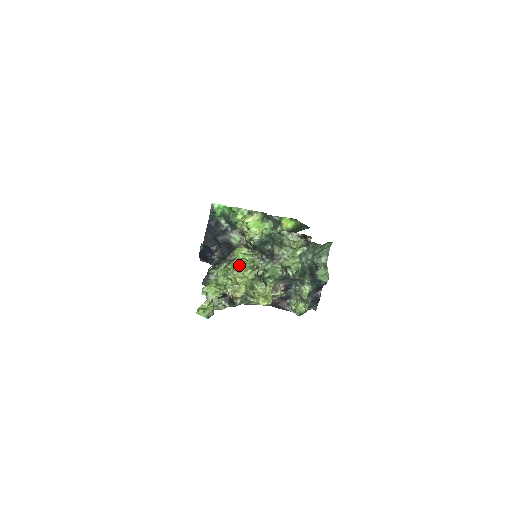
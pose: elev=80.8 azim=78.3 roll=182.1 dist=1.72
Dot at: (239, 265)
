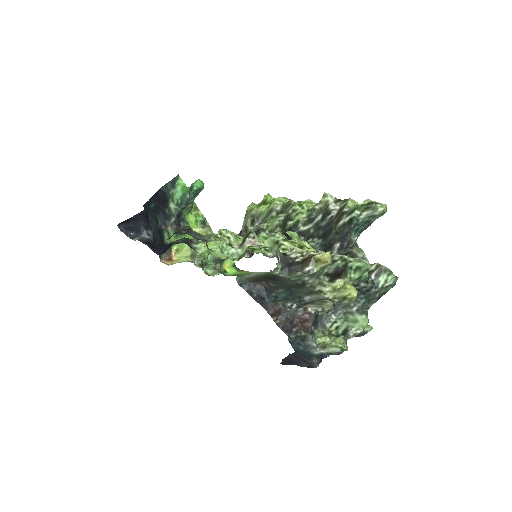
Dot at: occluded
